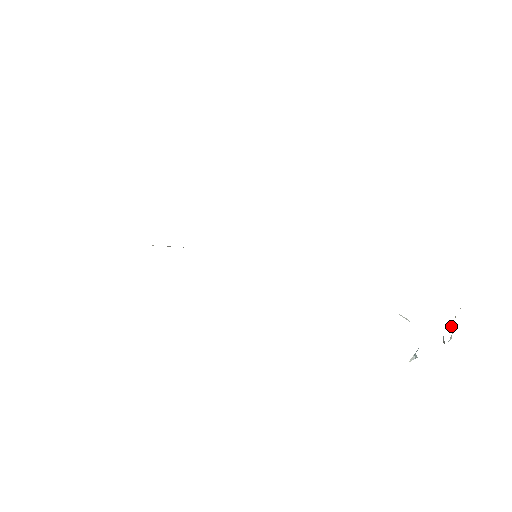
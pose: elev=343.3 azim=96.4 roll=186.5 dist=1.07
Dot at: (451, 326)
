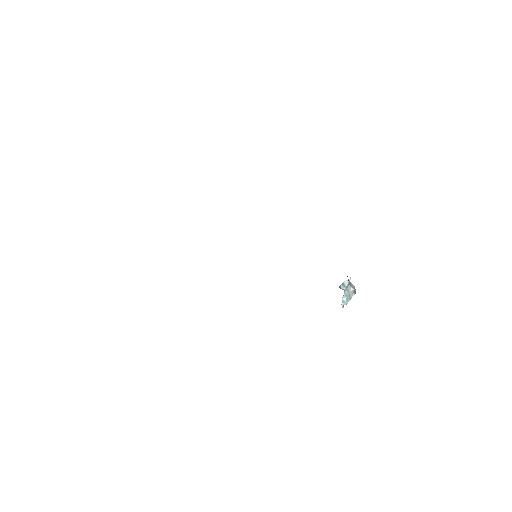
Dot at: (346, 280)
